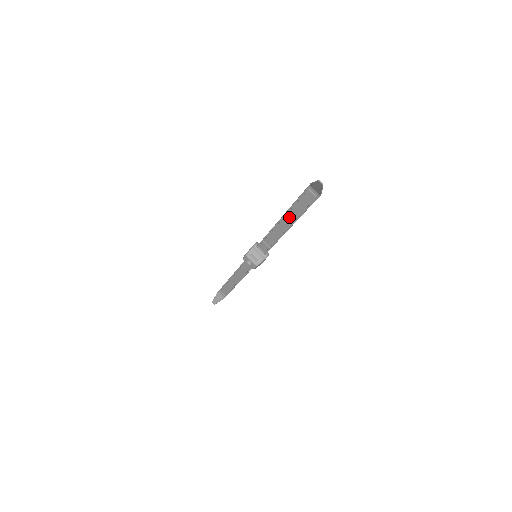
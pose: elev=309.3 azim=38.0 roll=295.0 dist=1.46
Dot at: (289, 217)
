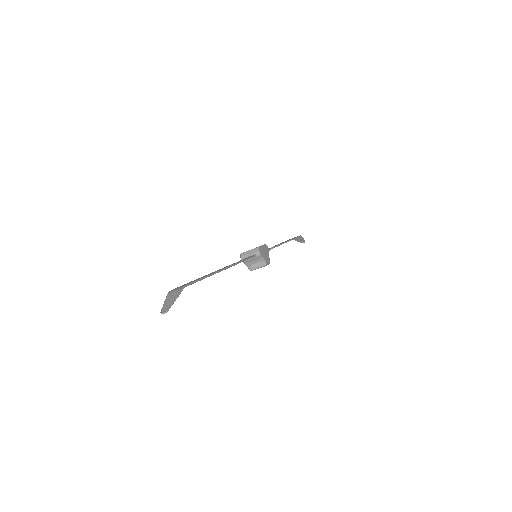
Dot at: occluded
